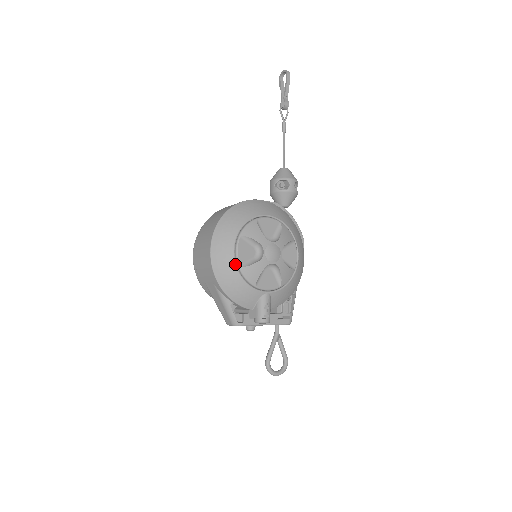
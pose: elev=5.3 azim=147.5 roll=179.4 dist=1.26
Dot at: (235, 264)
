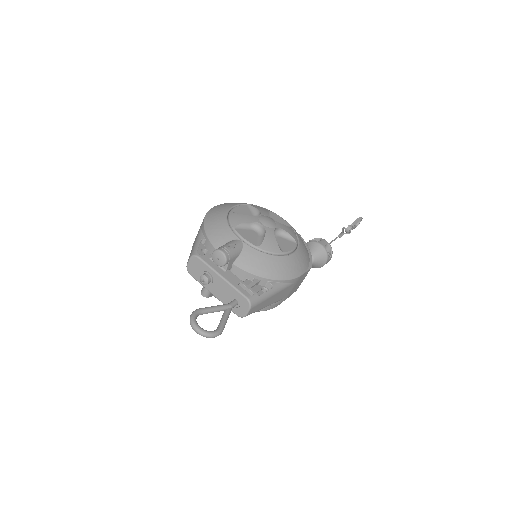
Dot at: (228, 210)
